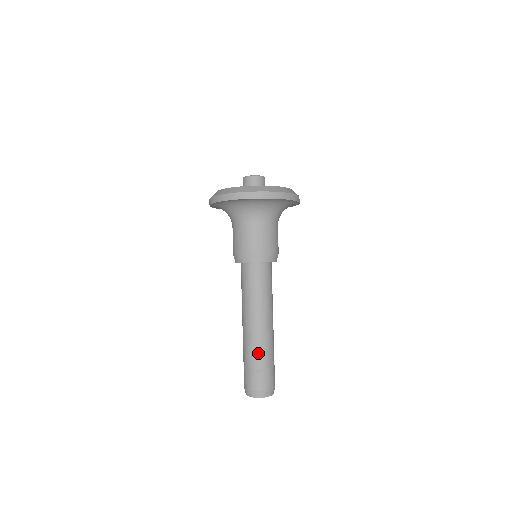
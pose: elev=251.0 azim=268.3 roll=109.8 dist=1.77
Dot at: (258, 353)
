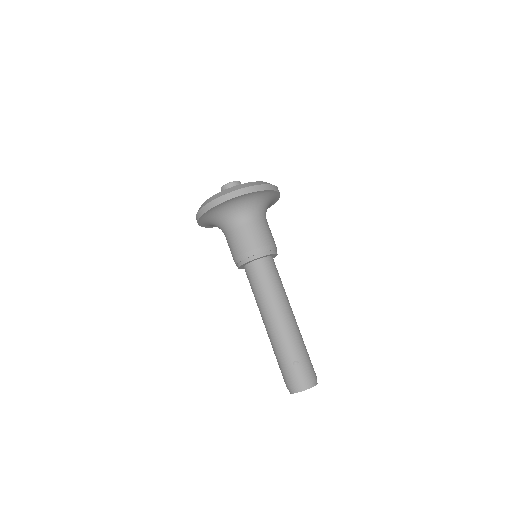
Dot at: (289, 345)
